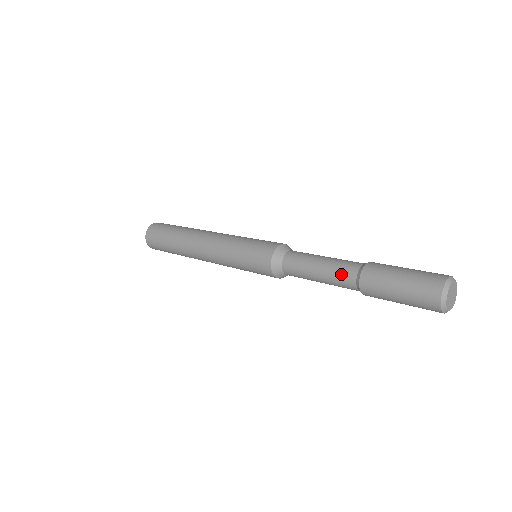
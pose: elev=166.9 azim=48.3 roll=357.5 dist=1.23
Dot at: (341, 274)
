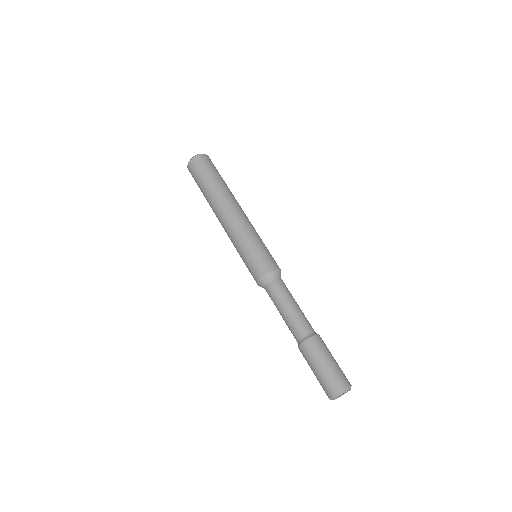
Dot at: (296, 327)
